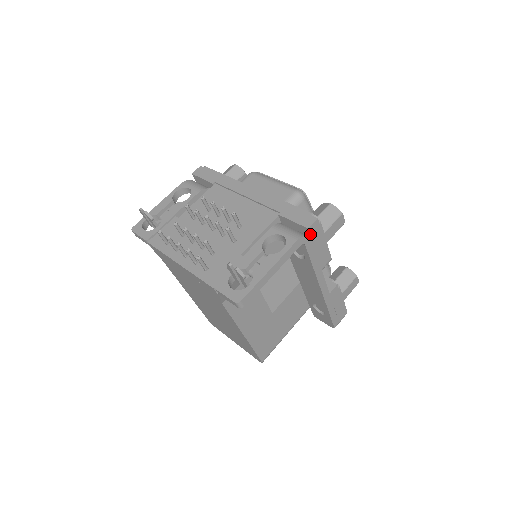
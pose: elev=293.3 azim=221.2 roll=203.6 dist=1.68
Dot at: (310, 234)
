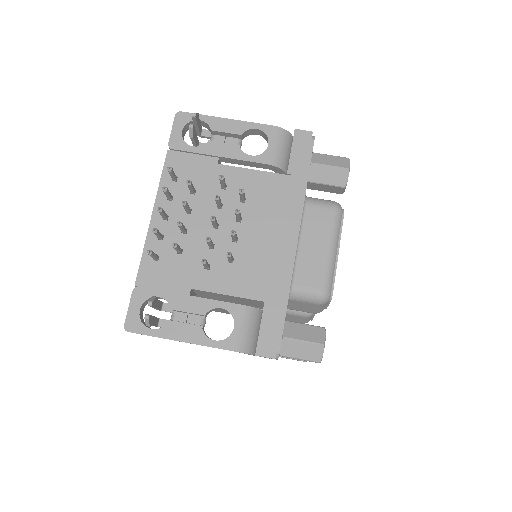
Dot at: occluded
